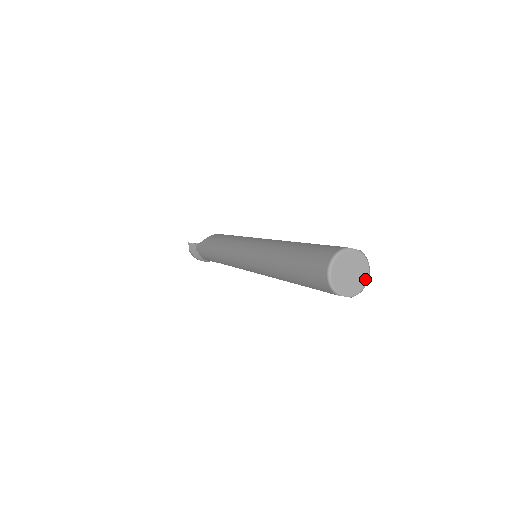
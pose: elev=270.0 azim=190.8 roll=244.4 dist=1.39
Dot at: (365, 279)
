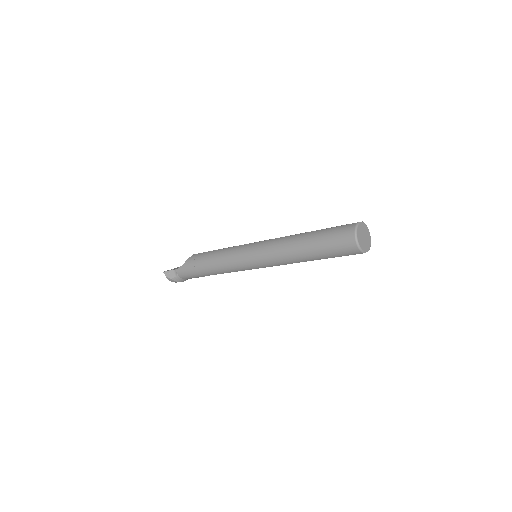
Dot at: (370, 238)
